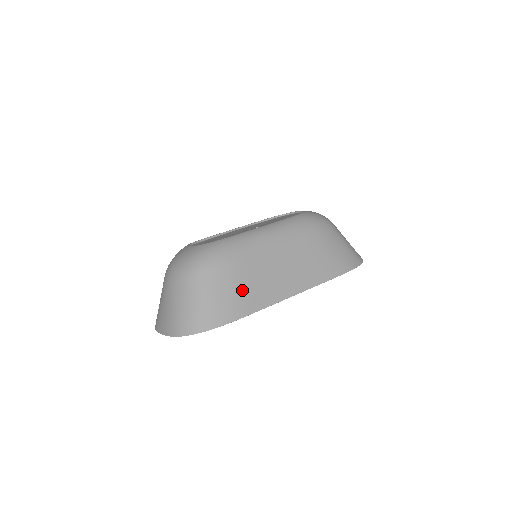
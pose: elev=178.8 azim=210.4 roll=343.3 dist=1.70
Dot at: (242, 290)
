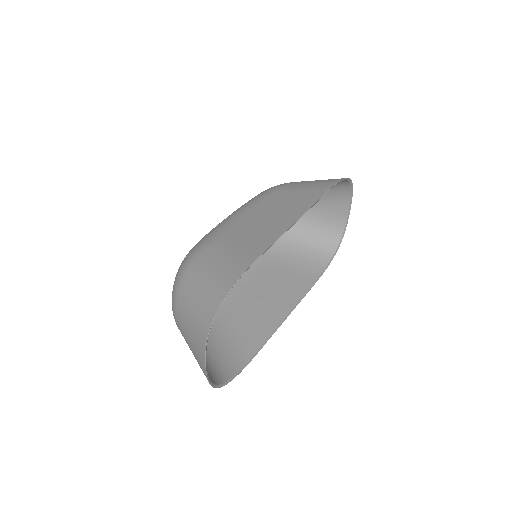
Dot at: (237, 248)
